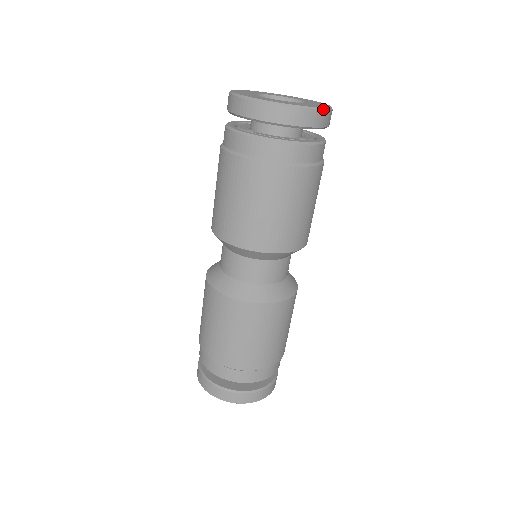
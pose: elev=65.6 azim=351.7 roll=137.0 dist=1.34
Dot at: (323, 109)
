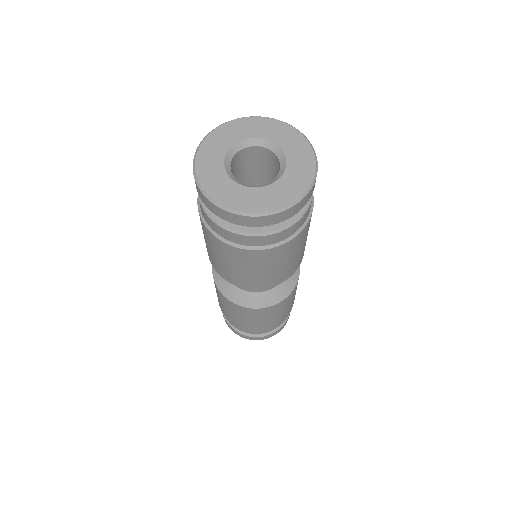
Dot at: (313, 149)
